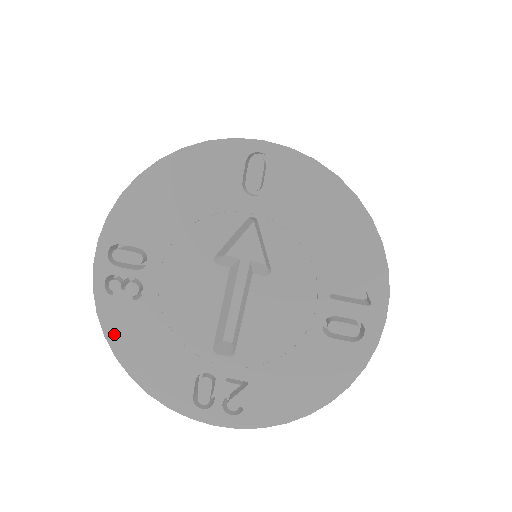
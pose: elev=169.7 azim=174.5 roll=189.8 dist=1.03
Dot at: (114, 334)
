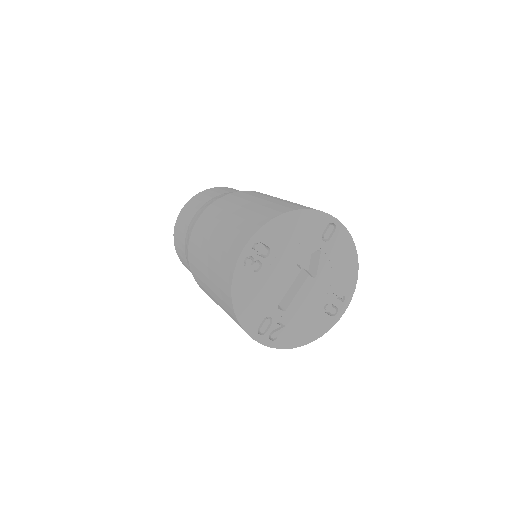
Dot at: (237, 286)
